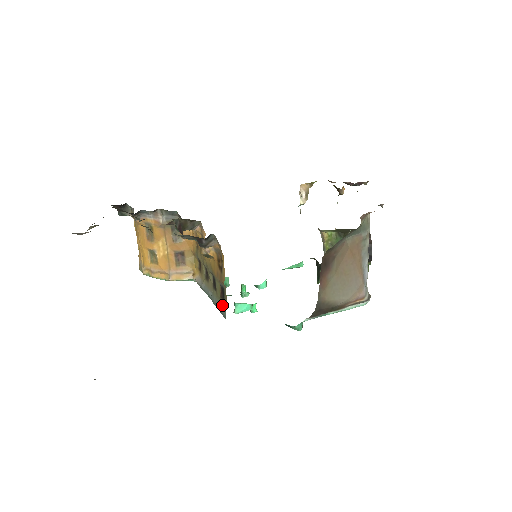
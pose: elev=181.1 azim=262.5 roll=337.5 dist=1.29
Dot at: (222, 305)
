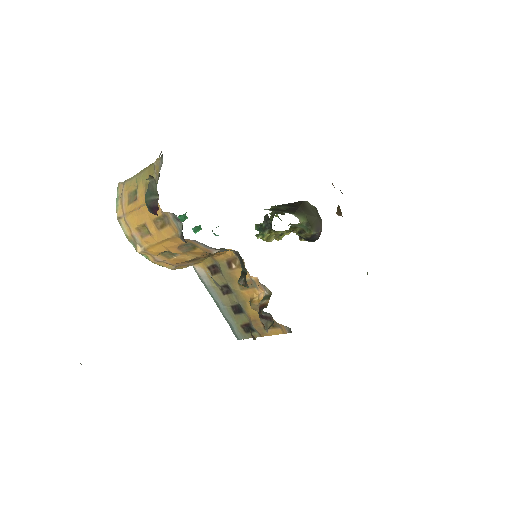
Dot at: (240, 332)
